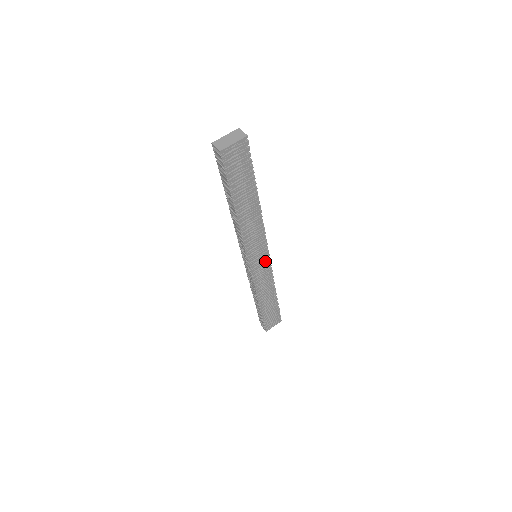
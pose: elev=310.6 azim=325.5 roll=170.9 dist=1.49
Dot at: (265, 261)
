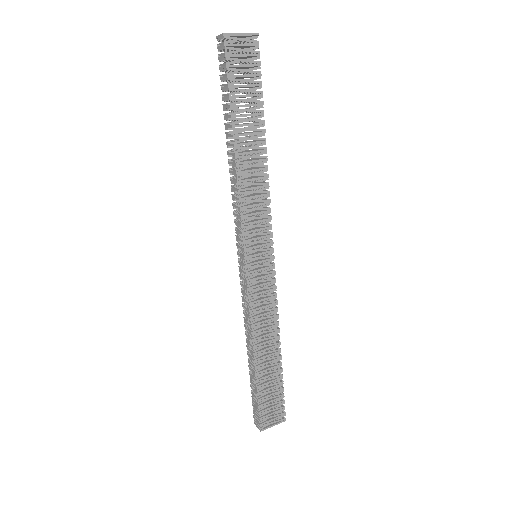
Dot at: (268, 267)
